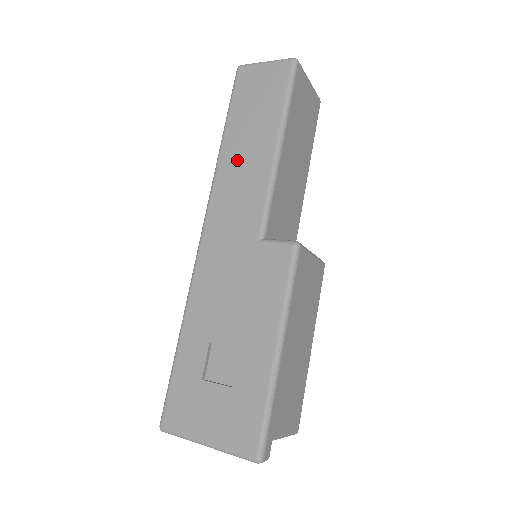
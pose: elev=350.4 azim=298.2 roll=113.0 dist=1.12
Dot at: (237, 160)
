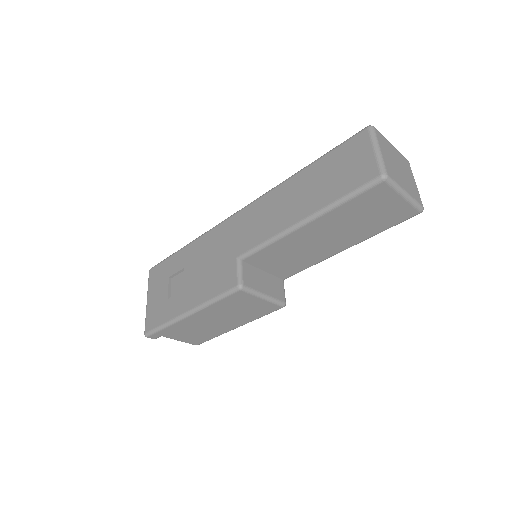
Dot at: (287, 197)
